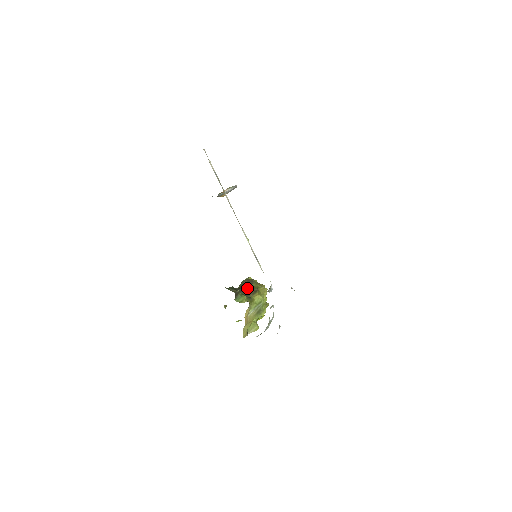
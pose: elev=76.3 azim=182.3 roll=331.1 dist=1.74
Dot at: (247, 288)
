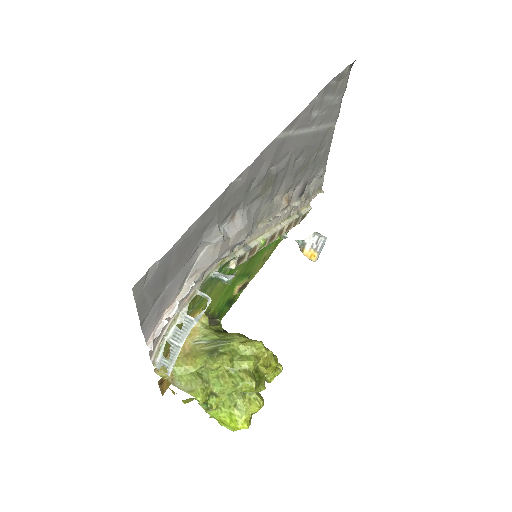
Dot at: occluded
